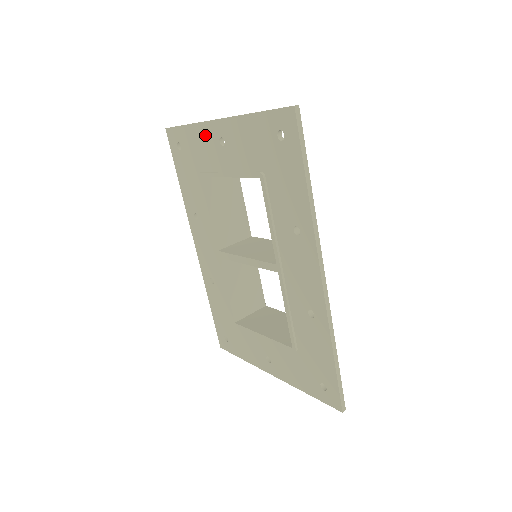
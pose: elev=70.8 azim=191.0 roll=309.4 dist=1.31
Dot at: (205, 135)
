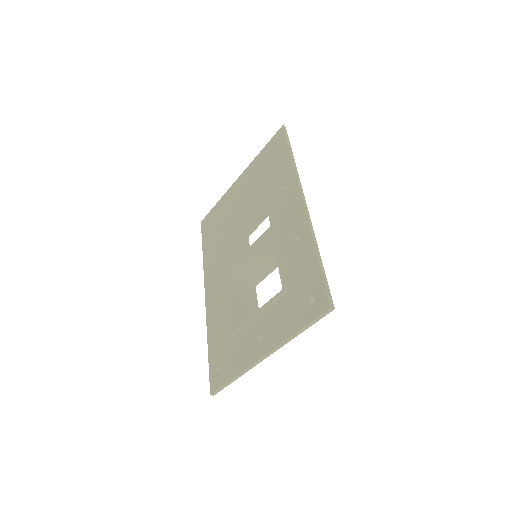
Dot at: (228, 196)
